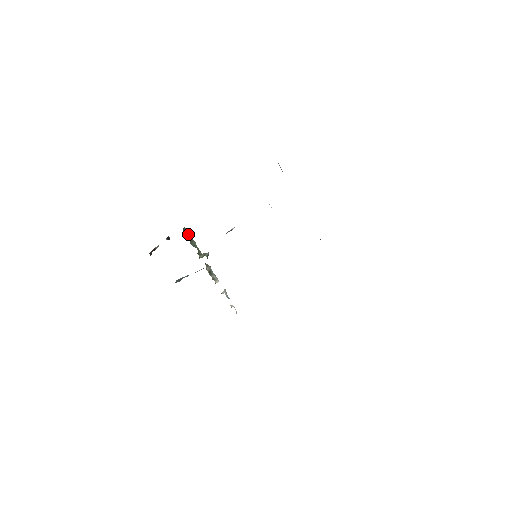
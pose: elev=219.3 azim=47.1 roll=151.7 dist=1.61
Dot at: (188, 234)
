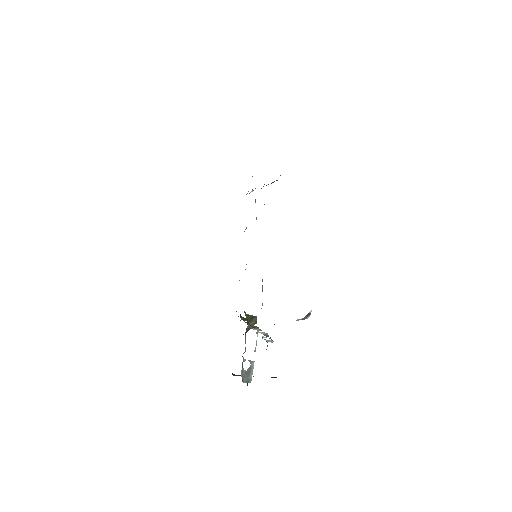
Dot at: occluded
